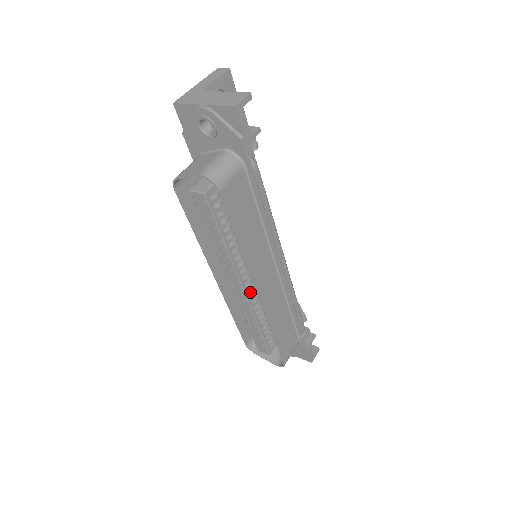
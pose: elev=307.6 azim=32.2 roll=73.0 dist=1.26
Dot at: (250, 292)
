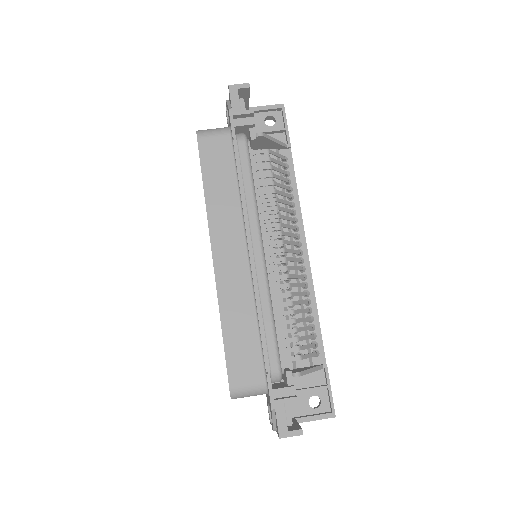
Dot at: occluded
